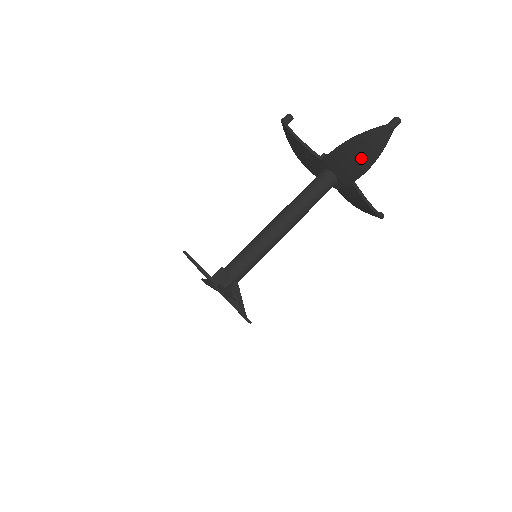
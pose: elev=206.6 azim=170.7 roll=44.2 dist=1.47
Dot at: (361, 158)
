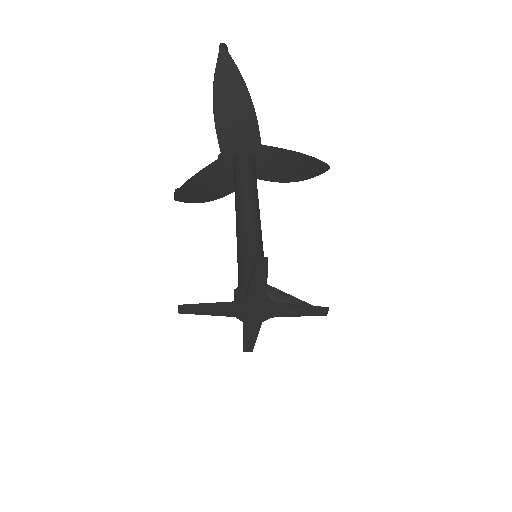
Dot at: (237, 103)
